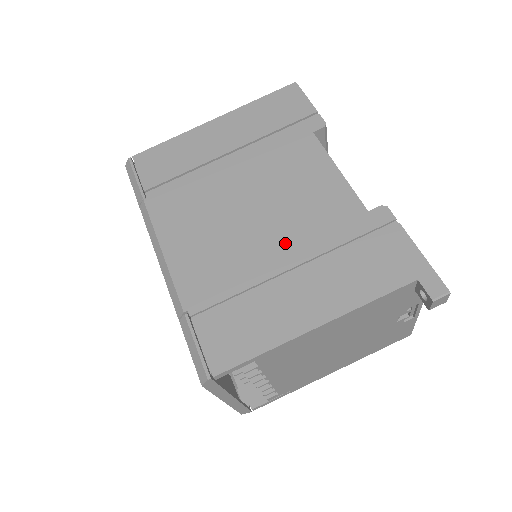
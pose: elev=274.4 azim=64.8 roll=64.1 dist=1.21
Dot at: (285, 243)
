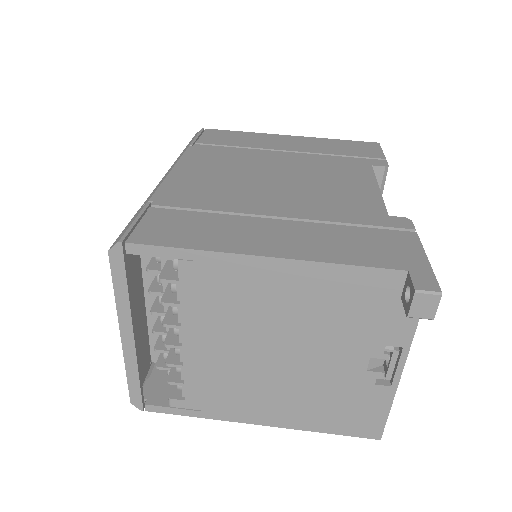
Dot at: (287, 202)
